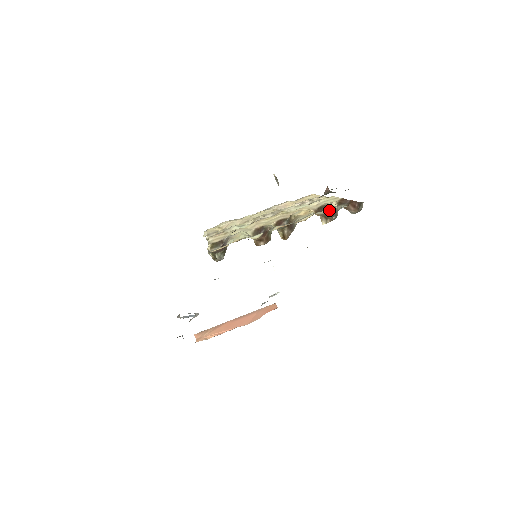
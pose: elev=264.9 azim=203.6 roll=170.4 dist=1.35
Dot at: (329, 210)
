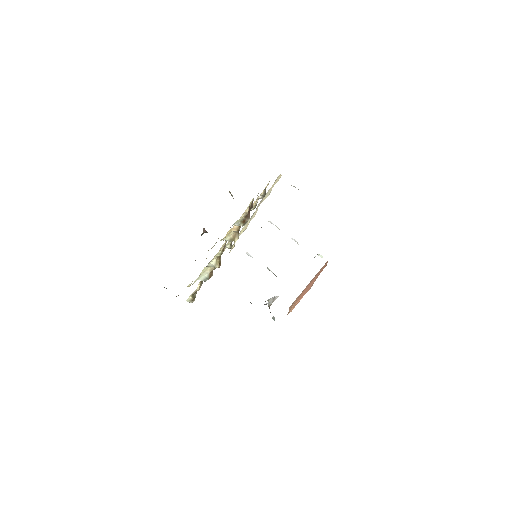
Dot at: occluded
